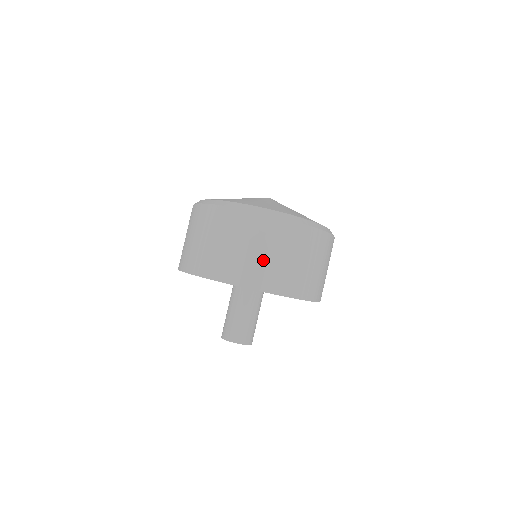
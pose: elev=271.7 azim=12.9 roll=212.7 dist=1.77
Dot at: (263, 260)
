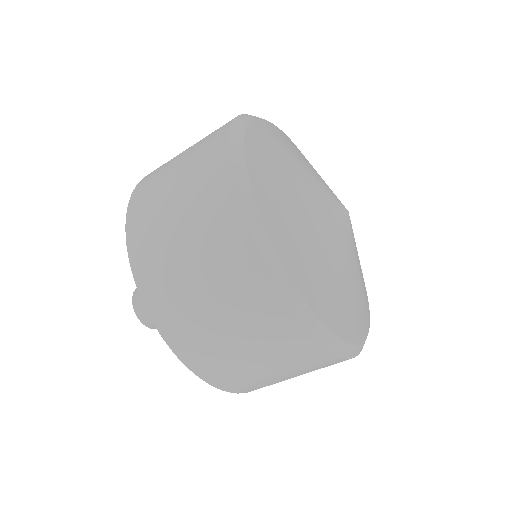
Dot at: (183, 277)
